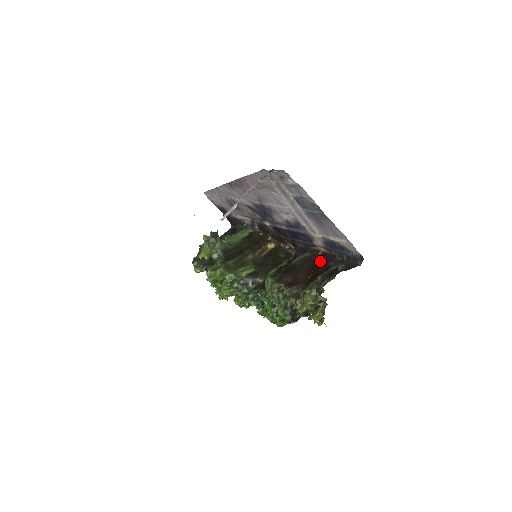
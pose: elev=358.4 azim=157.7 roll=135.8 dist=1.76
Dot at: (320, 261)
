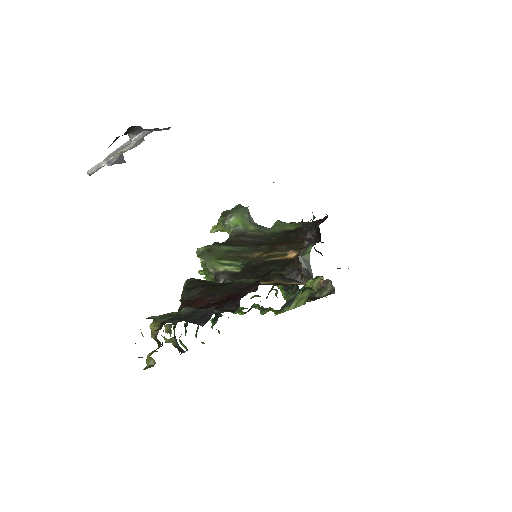
Dot at: (237, 296)
